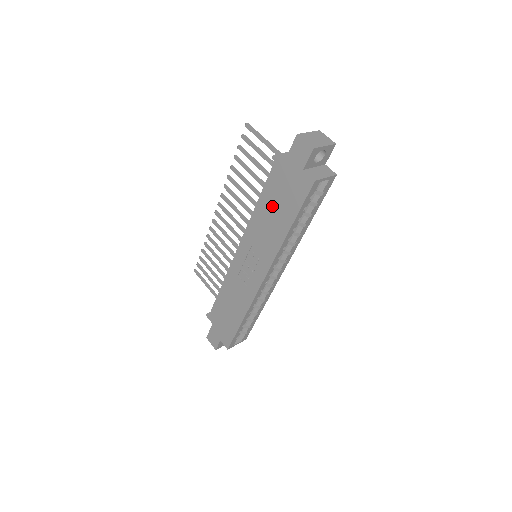
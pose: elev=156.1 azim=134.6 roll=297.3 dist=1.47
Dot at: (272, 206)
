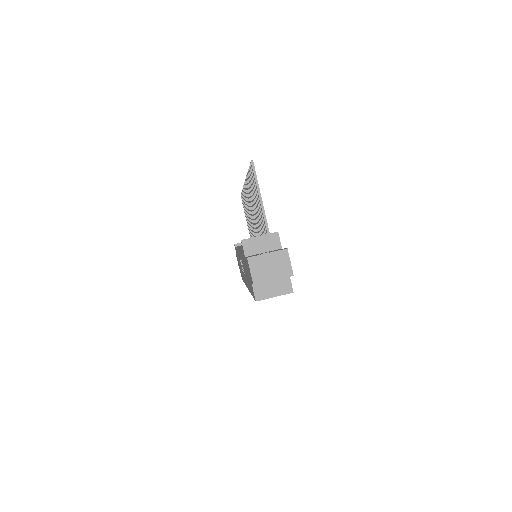
Dot at: occluded
